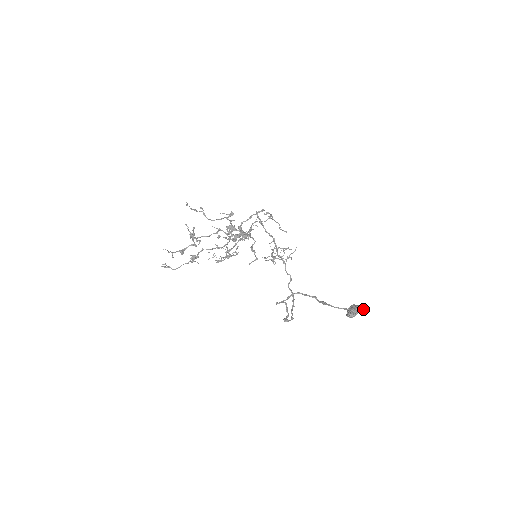
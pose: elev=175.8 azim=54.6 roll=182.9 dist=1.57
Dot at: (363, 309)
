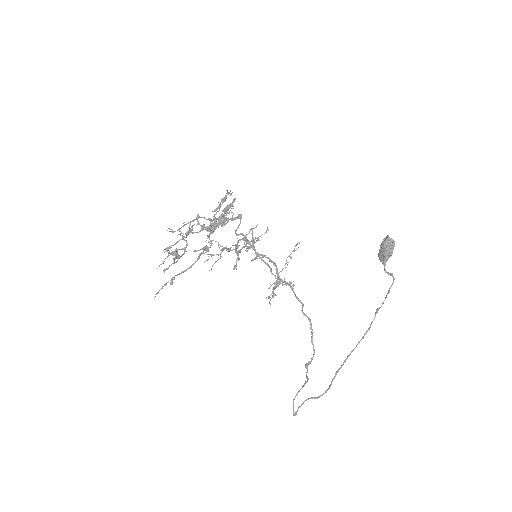
Dot at: (393, 282)
